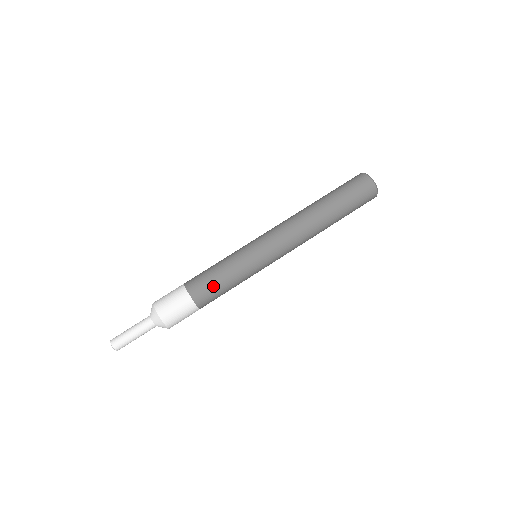
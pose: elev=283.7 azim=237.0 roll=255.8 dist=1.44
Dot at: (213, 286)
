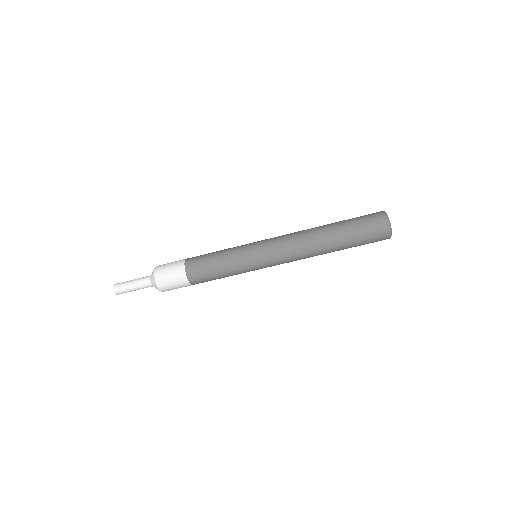
Dot at: occluded
